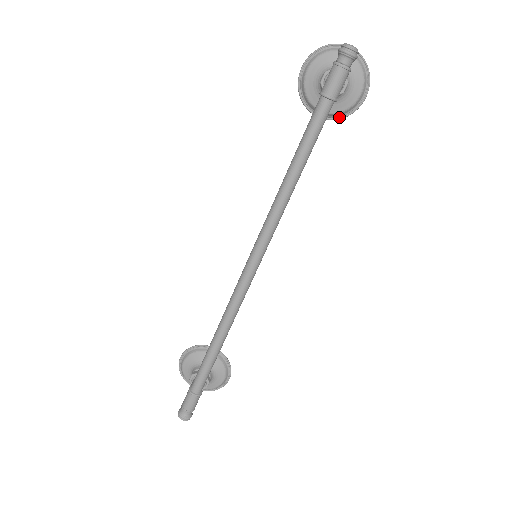
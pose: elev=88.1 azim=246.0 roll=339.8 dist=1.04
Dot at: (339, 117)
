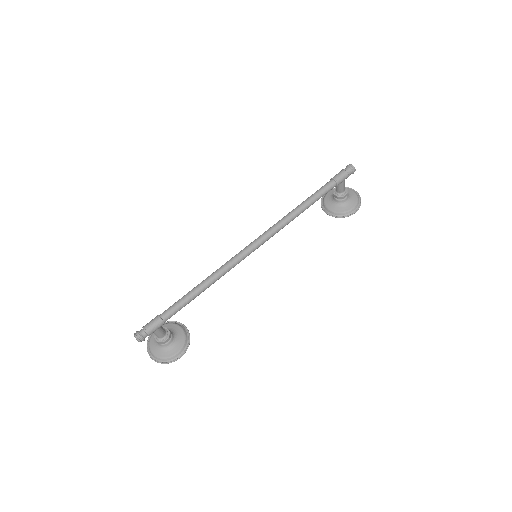
Dot at: (338, 216)
